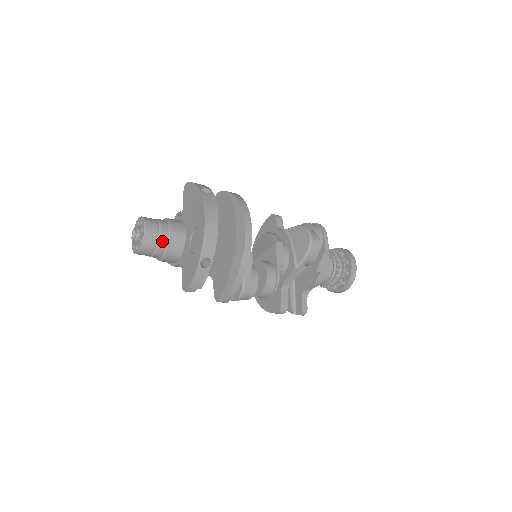
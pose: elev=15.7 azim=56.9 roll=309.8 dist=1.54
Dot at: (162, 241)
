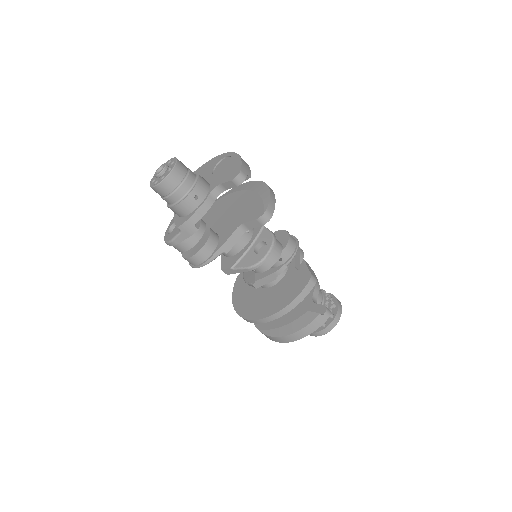
Dot at: (190, 170)
